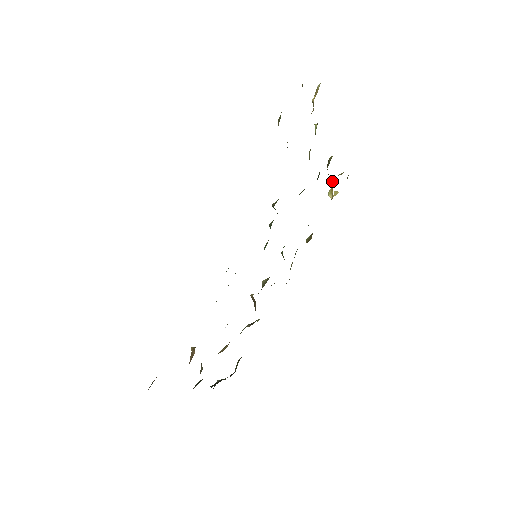
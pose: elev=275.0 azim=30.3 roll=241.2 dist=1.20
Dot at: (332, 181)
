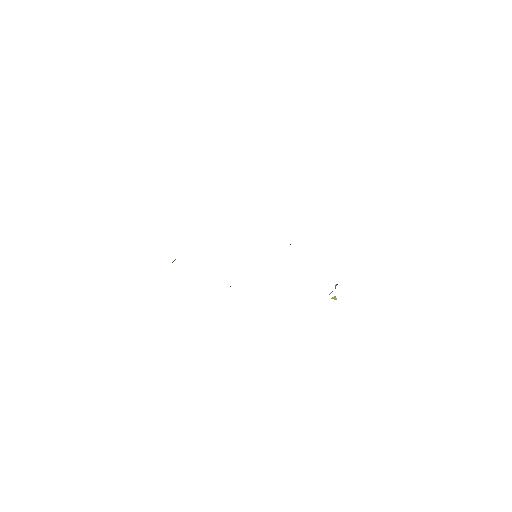
Dot at: occluded
